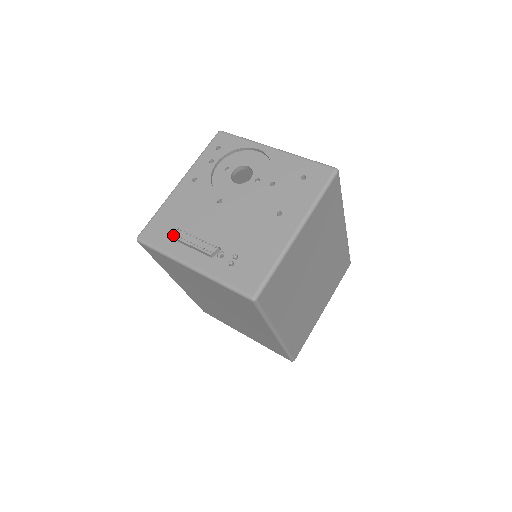
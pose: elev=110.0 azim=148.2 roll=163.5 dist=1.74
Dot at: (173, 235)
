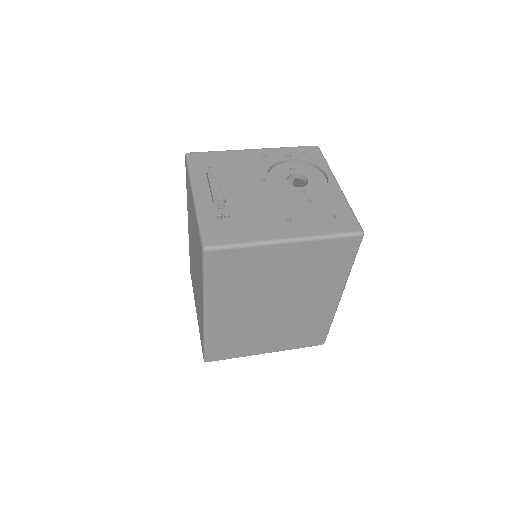
Dot at: (208, 169)
